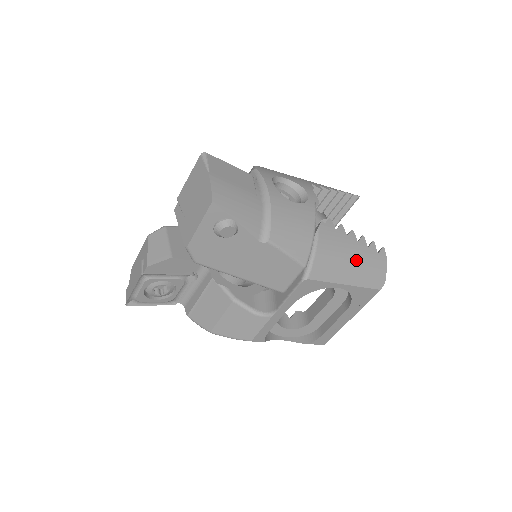
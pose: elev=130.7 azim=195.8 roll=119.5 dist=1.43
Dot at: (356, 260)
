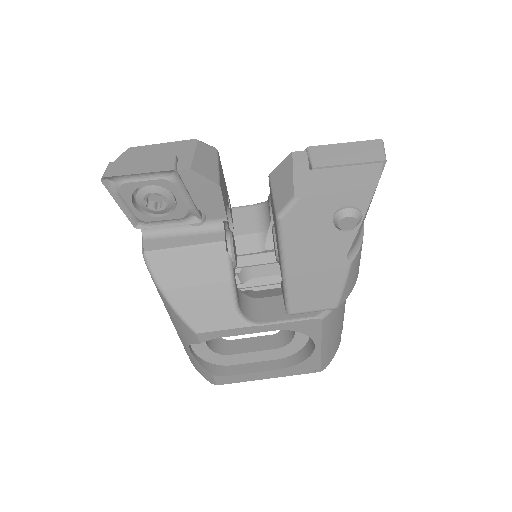
Dot at: (337, 333)
